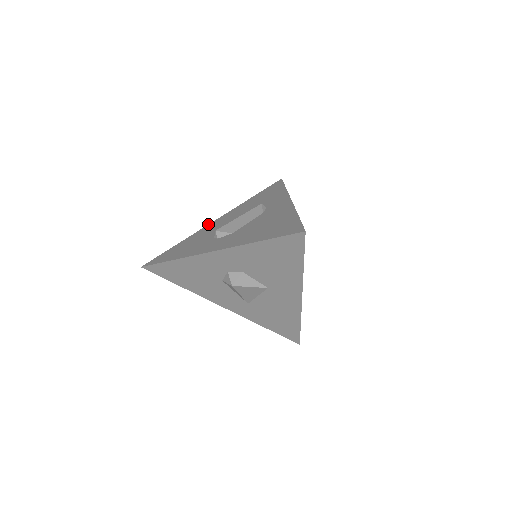
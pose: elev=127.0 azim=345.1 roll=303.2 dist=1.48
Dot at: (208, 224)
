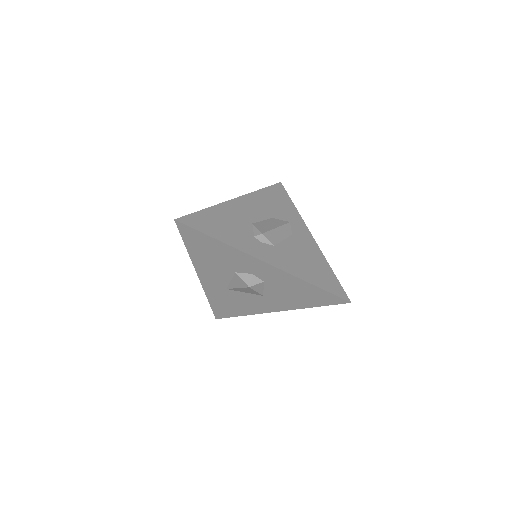
Dot at: occluded
